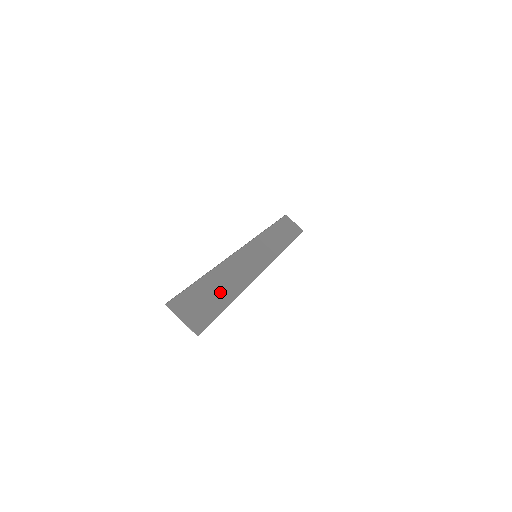
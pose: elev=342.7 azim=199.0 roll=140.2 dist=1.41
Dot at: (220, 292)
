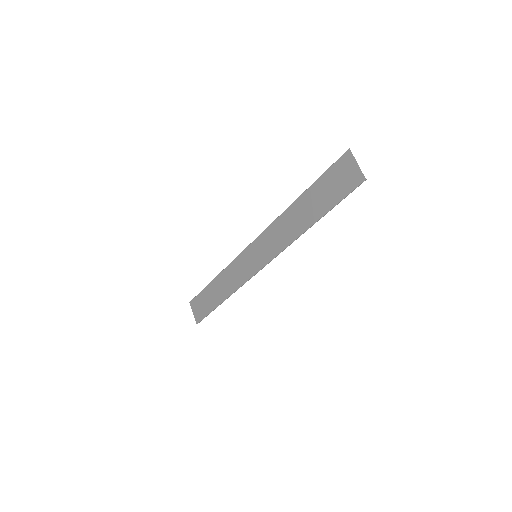
Dot at: (313, 208)
